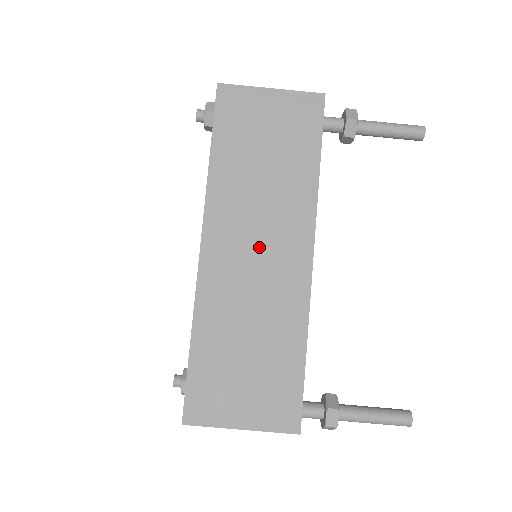
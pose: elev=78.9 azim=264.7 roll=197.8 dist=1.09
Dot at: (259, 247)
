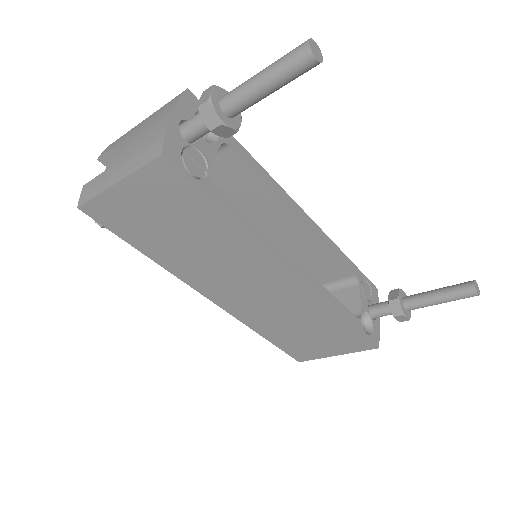
Dot at: (249, 286)
